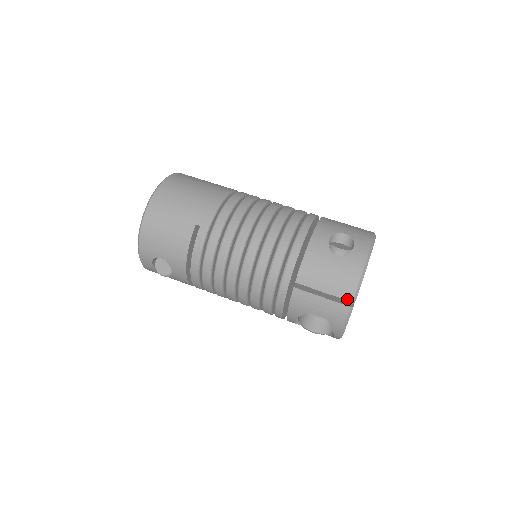
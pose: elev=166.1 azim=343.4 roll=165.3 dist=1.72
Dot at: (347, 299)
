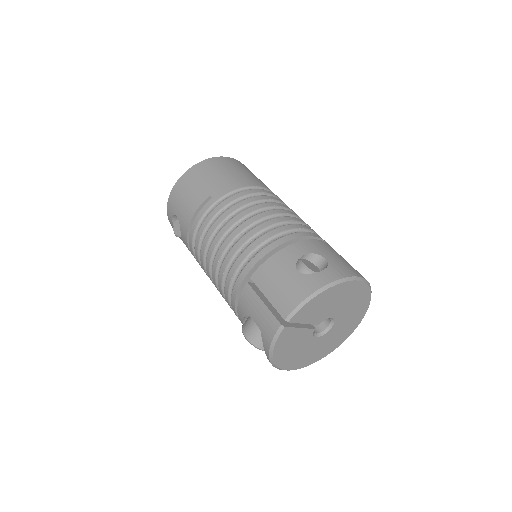
Dot at: (282, 315)
